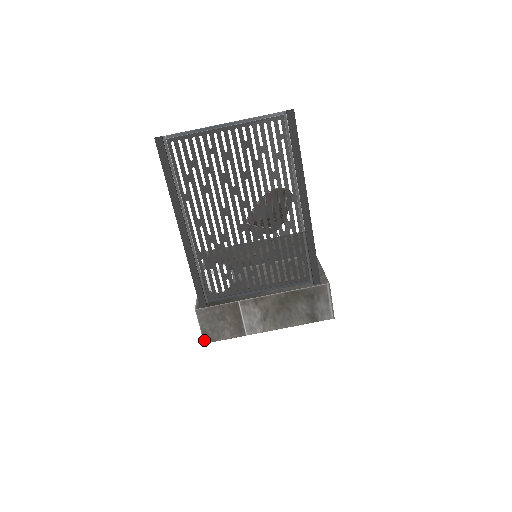
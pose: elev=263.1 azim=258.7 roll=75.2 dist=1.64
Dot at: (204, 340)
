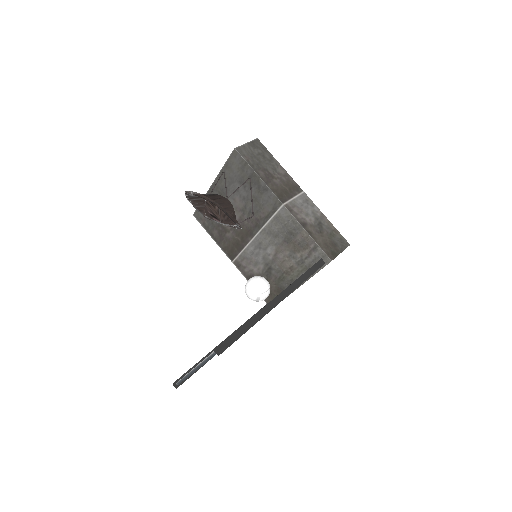
Dot at: occluded
